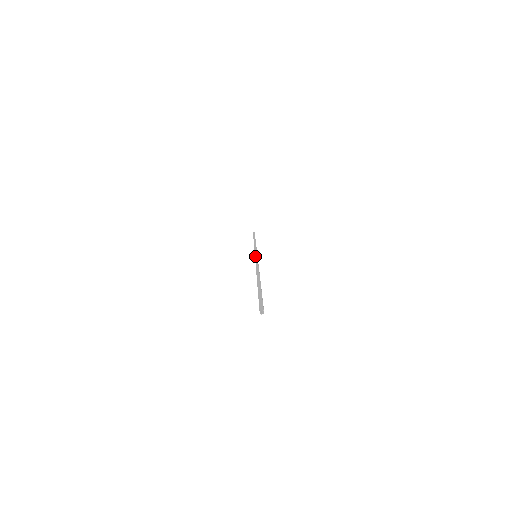
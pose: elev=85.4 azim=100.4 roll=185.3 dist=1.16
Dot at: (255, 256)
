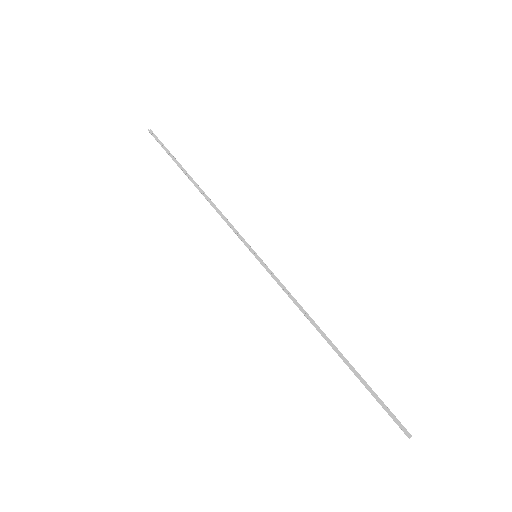
Dot at: (260, 263)
